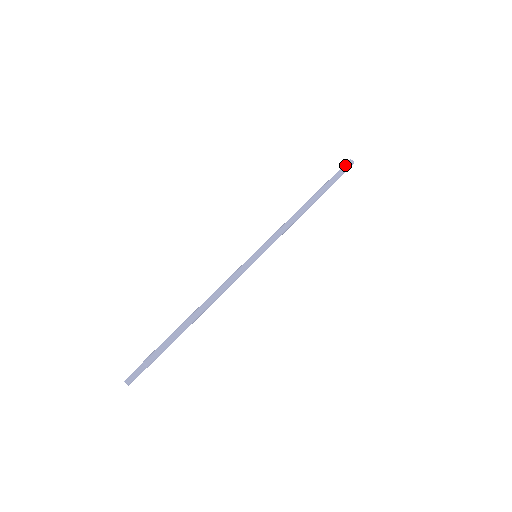
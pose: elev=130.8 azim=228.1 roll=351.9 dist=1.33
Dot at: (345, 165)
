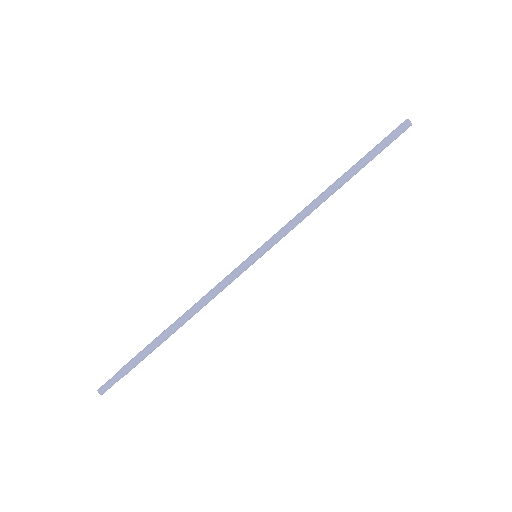
Dot at: (397, 128)
